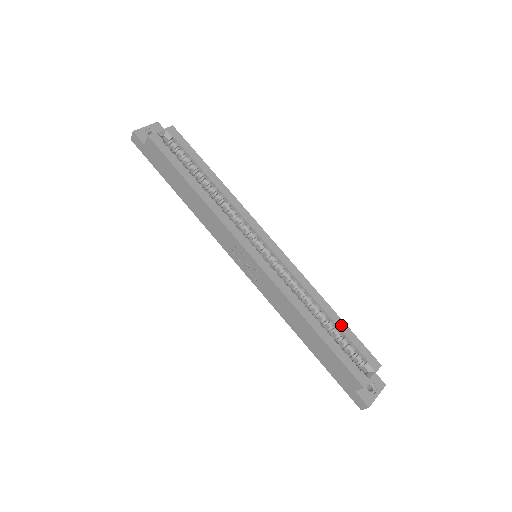
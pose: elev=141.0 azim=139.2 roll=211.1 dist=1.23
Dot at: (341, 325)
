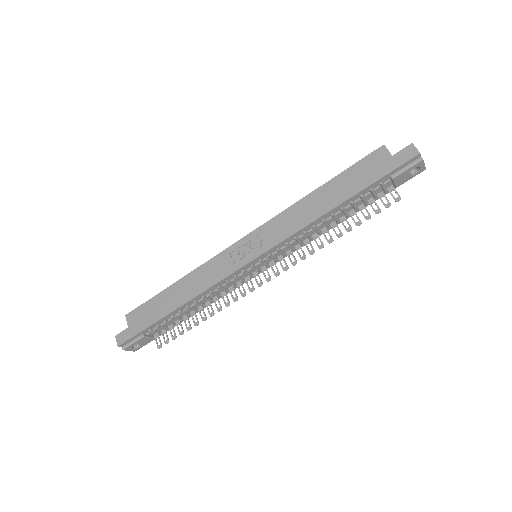
Dot at: occluded
